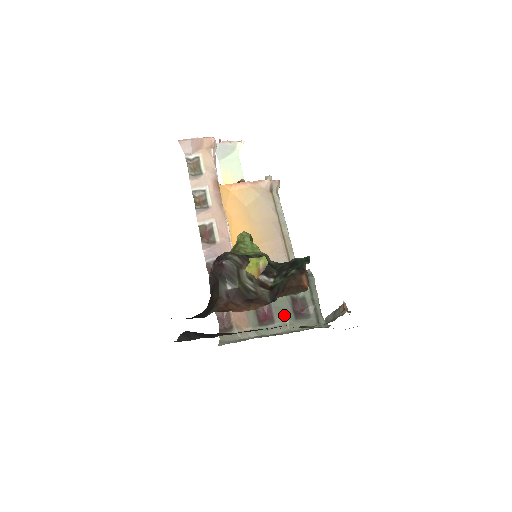
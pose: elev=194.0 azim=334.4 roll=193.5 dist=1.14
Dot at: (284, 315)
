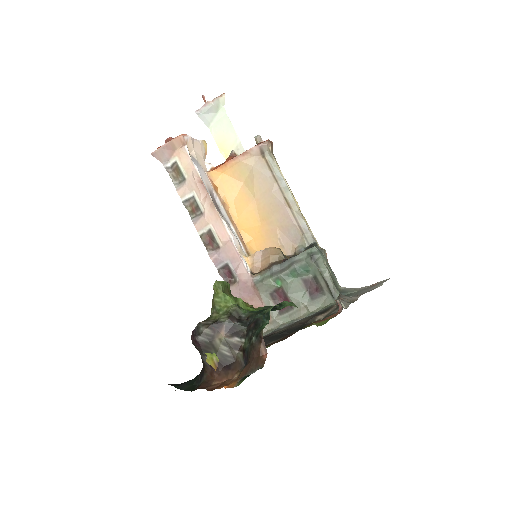
Dot at: (300, 300)
